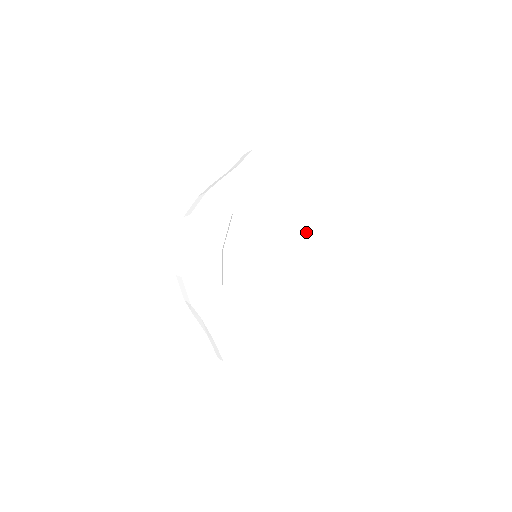
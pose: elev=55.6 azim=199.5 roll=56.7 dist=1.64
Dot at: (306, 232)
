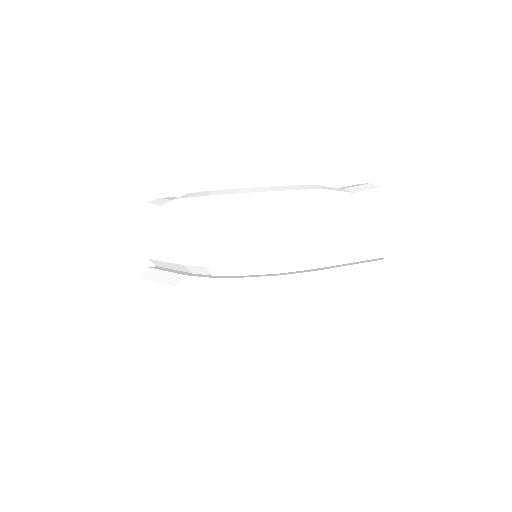
Dot at: occluded
